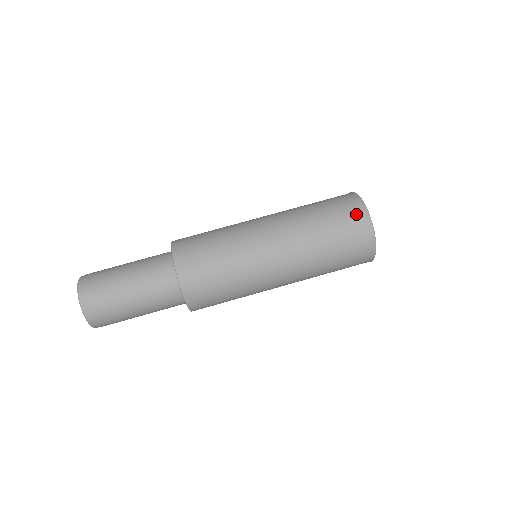
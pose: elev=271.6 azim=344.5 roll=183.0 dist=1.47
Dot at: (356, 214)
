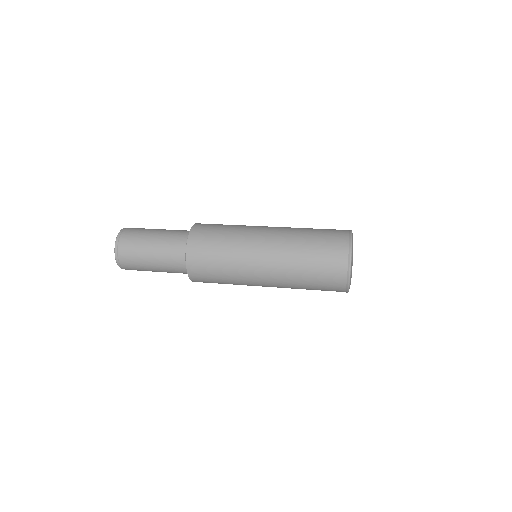
Dot at: (339, 278)
